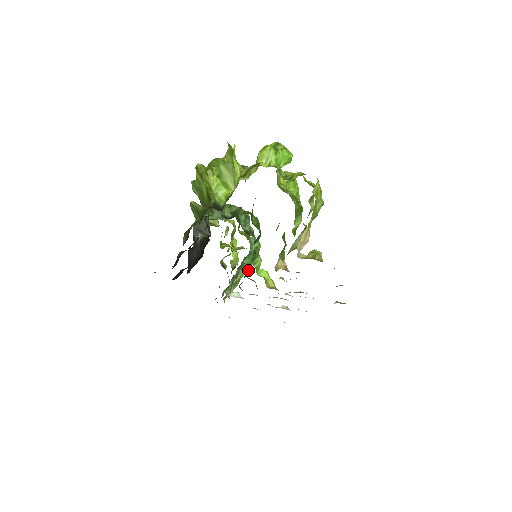
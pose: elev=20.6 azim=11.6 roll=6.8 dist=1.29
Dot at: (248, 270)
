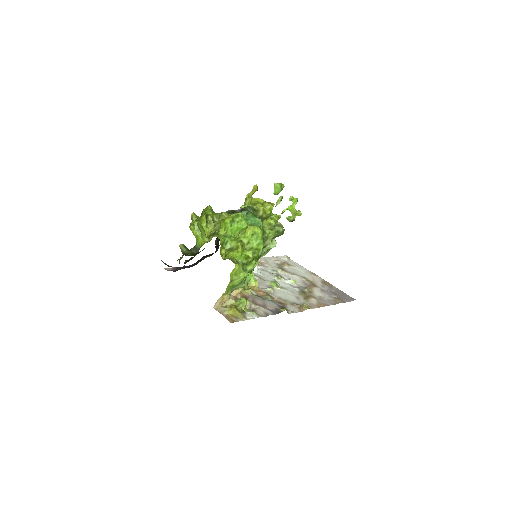
Dot at: occluded
